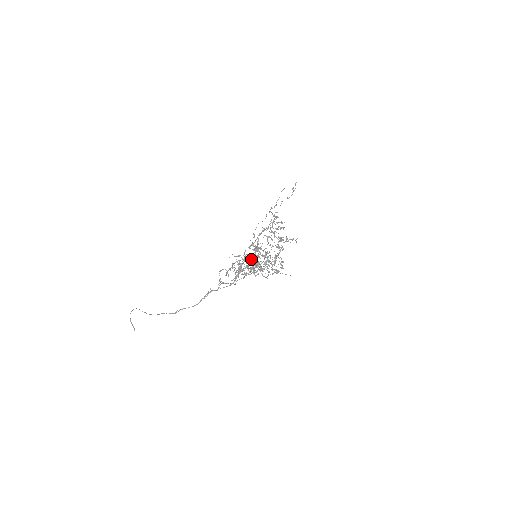
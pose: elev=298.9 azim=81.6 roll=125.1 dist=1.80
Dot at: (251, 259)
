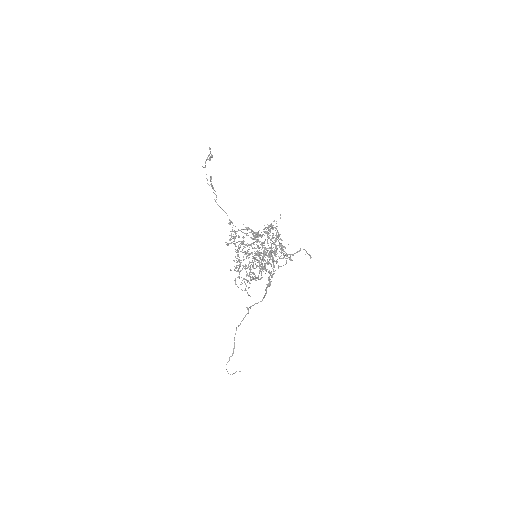
Dot at: occluded
